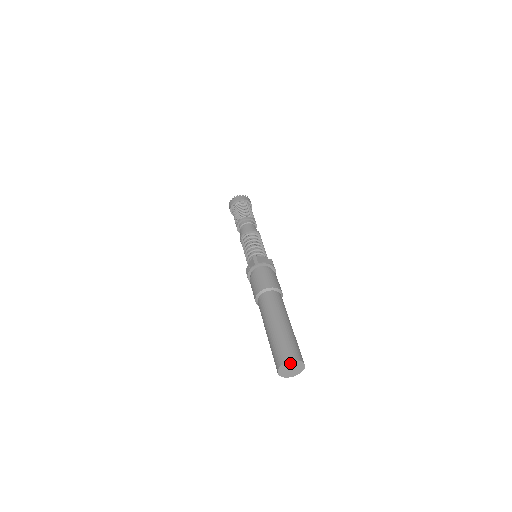
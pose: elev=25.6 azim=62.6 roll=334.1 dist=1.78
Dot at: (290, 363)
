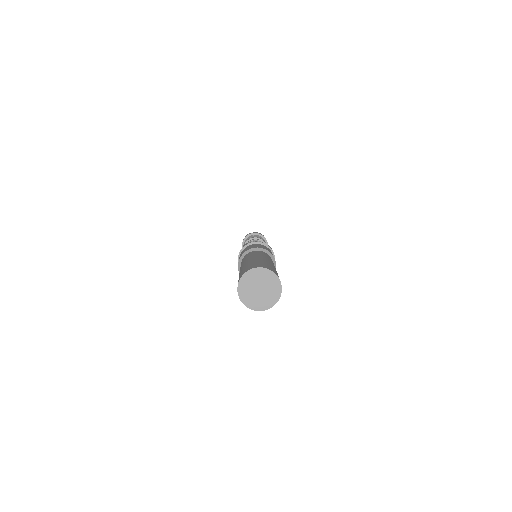
Dot at: (251, 275)
